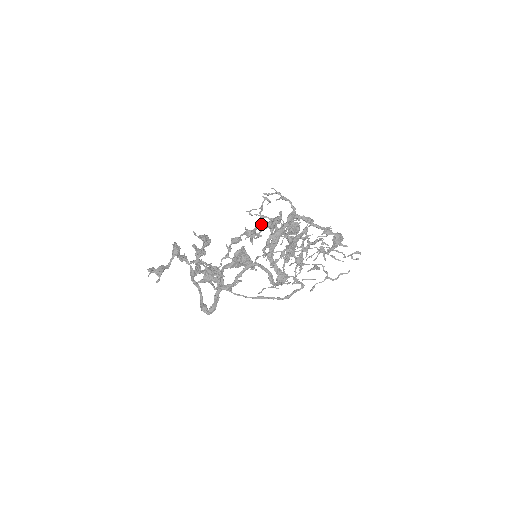
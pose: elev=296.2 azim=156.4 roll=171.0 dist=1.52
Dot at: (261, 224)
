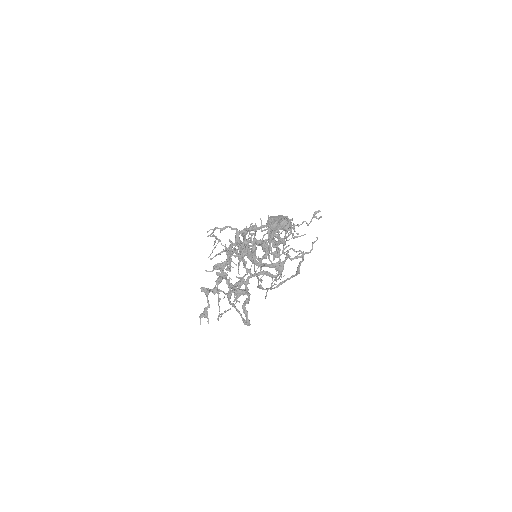
Dot at: occluded
